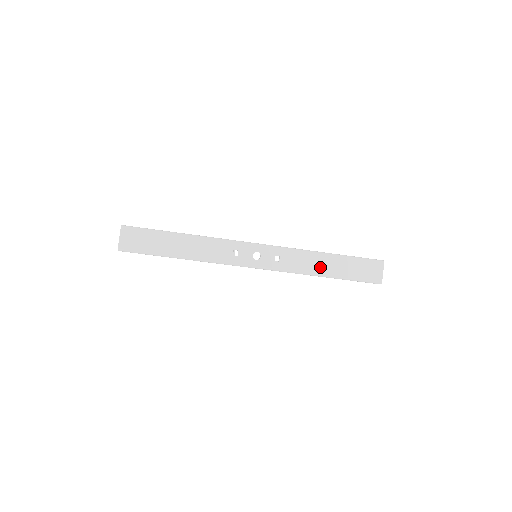
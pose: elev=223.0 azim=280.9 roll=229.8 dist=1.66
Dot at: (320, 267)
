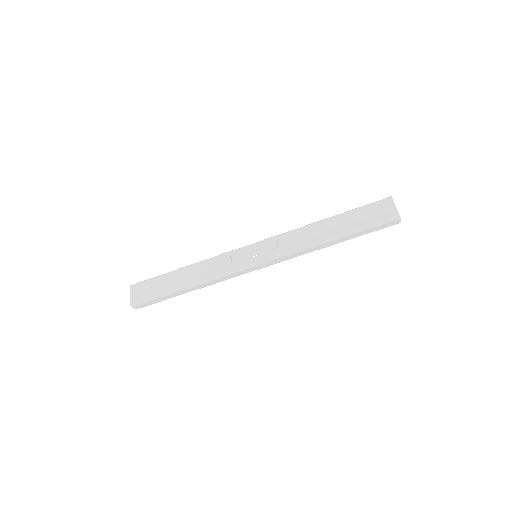
Dot at: (322, 233)
